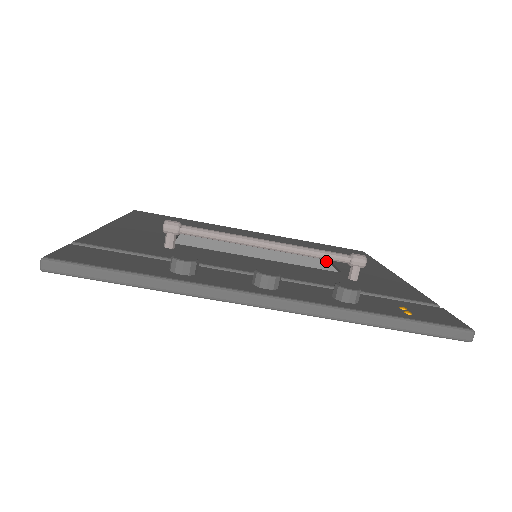
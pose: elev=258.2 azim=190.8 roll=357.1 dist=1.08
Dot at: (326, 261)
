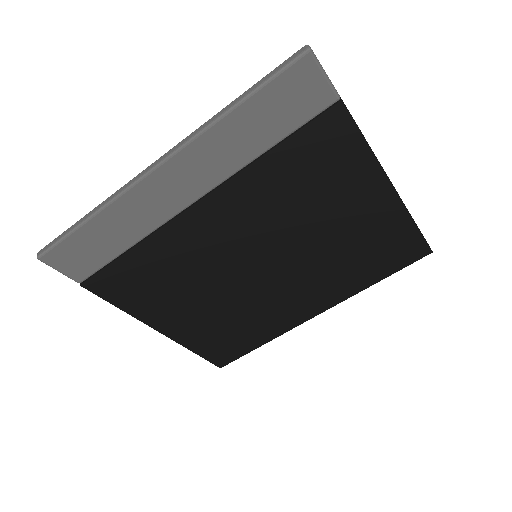
Dot at: occluded
